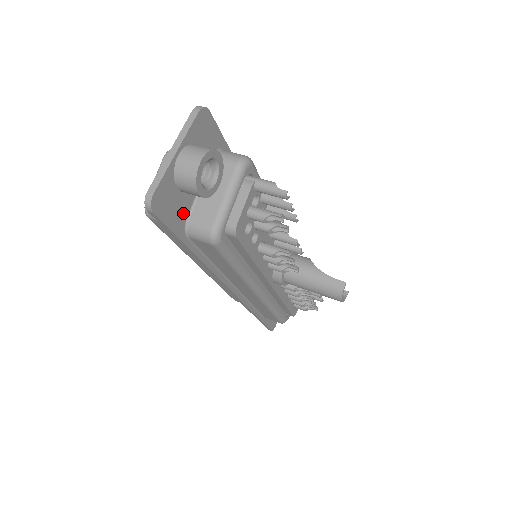
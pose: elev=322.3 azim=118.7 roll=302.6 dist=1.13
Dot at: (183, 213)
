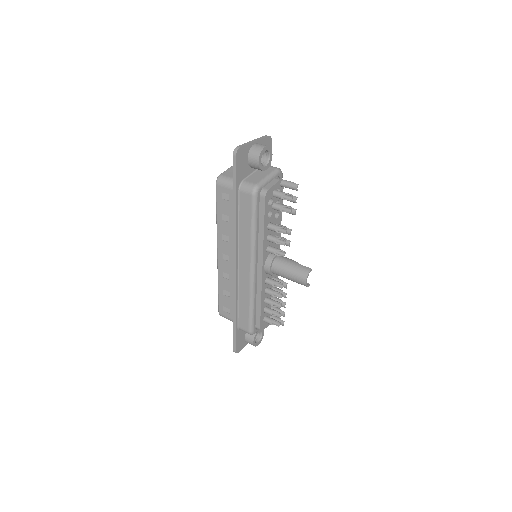
Dot at: (243, 175)
